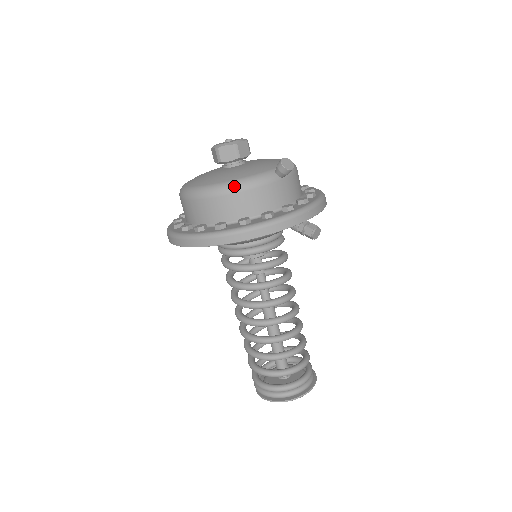
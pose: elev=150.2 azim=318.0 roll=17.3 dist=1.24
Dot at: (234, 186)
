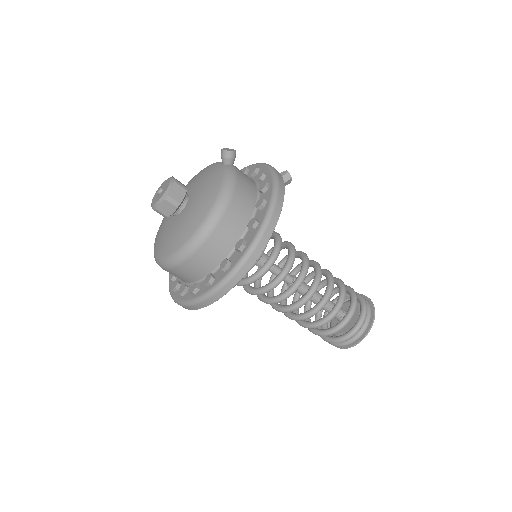
Dot at: (227, 190)
